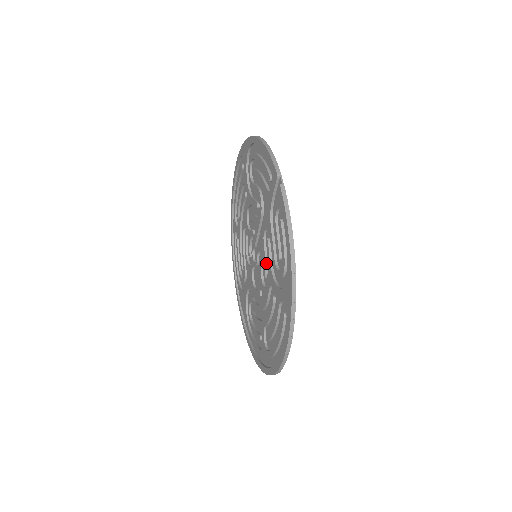
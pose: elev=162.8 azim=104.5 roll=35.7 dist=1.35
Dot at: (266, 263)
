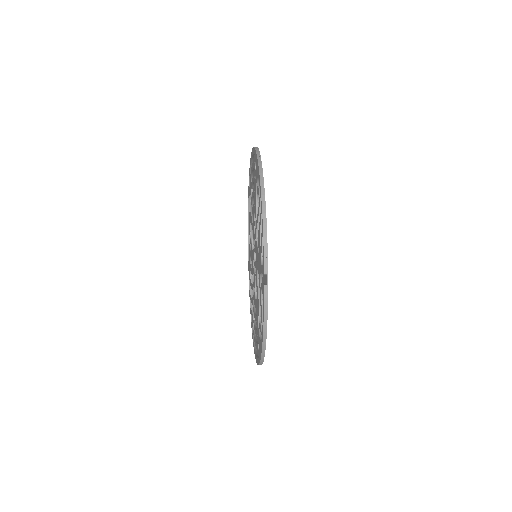
Dot at: occluded
